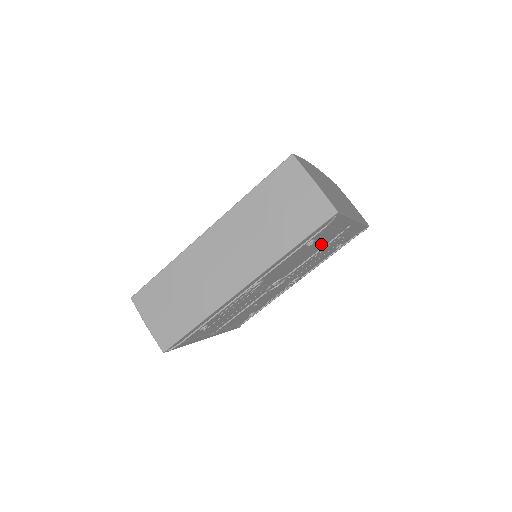
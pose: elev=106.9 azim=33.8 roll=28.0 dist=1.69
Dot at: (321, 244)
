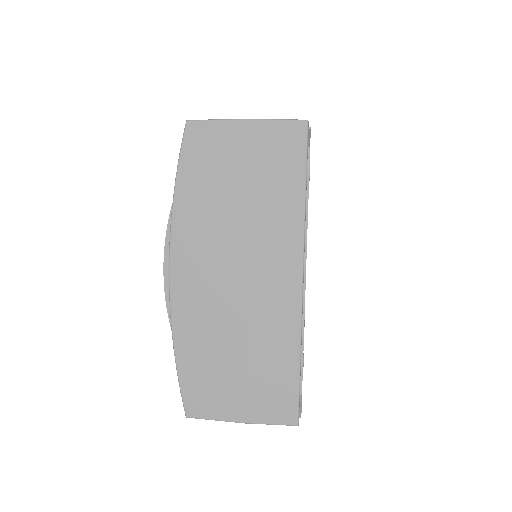
Dot at: occluded
